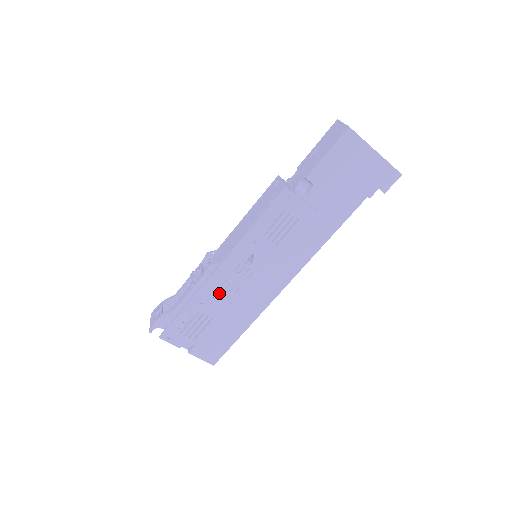
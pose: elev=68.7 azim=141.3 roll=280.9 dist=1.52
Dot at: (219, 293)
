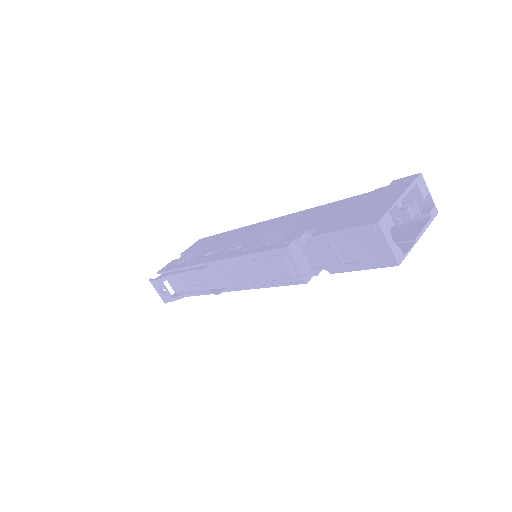
Dot at: occluded
